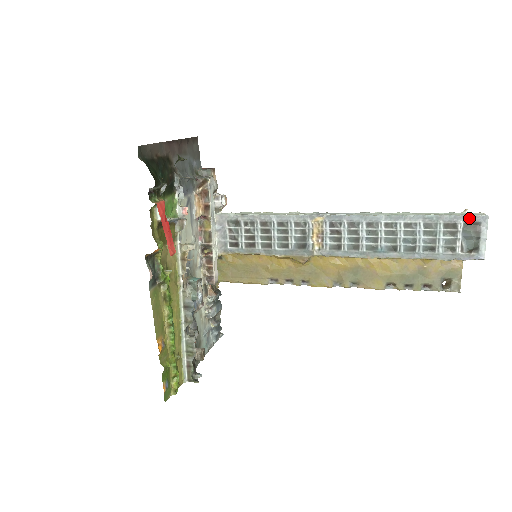
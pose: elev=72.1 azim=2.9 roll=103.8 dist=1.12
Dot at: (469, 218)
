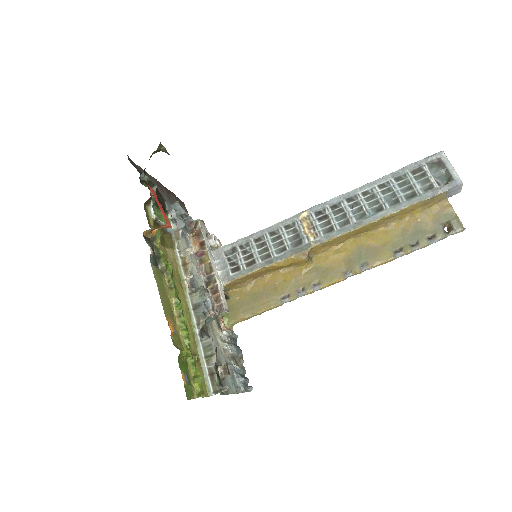
Dot at: (428, 158)
